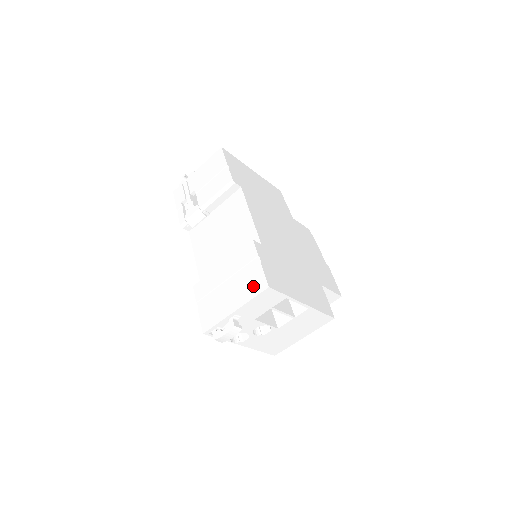
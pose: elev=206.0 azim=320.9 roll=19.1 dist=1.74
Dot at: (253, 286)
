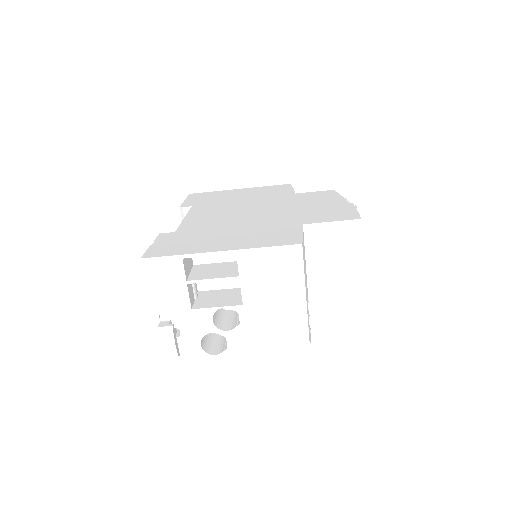
Dot at: occluded
